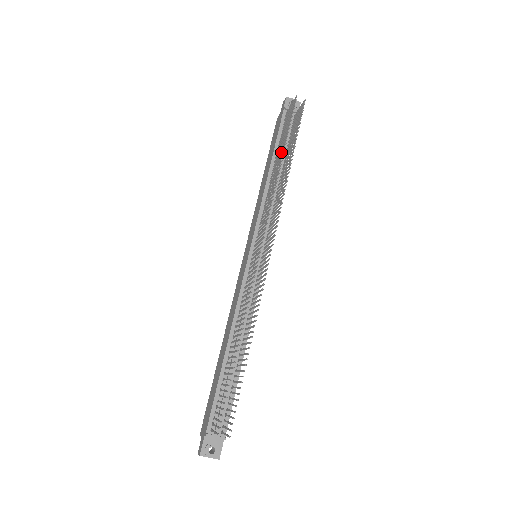
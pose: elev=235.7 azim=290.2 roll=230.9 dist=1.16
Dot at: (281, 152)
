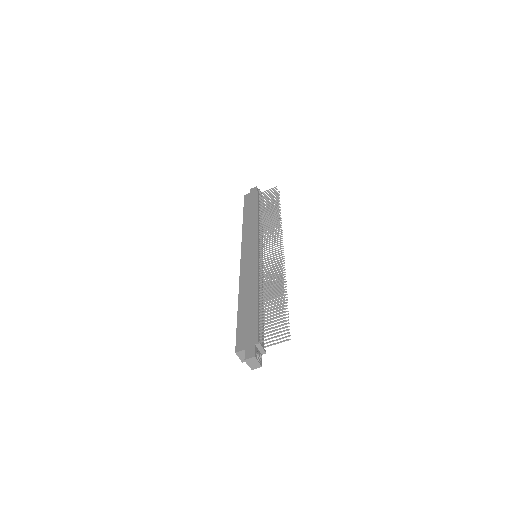
Dot at: (272, 207)
